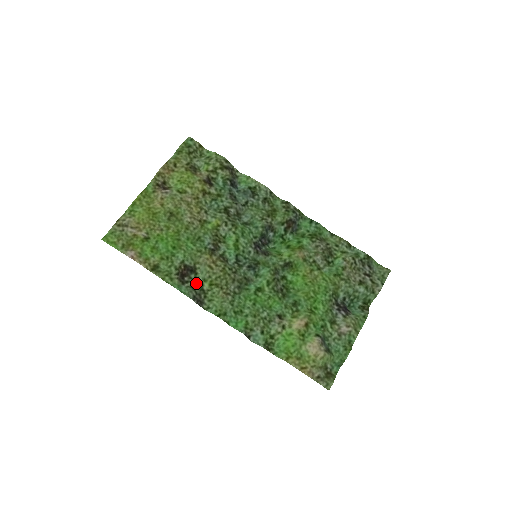
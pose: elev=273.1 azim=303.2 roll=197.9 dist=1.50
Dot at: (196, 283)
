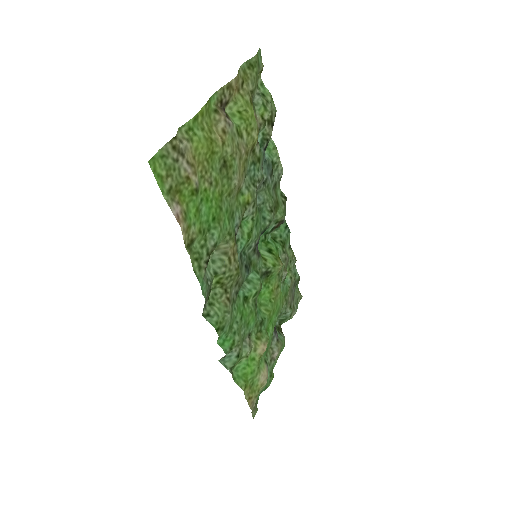
Dot at: (210, 277)
